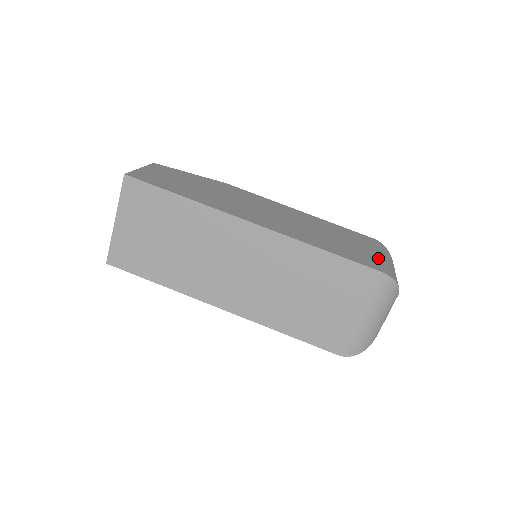
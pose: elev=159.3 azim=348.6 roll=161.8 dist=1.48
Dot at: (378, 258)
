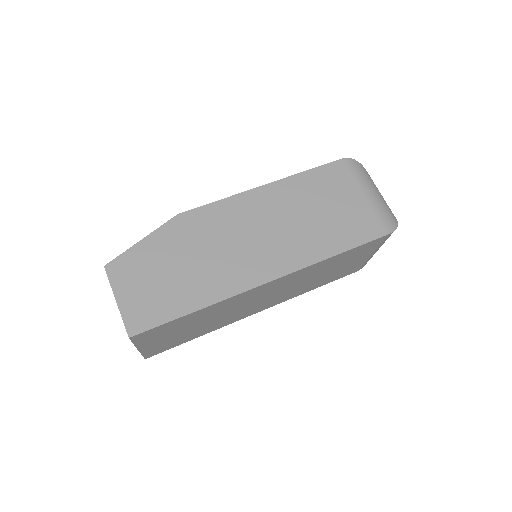
Dot at: (371, 206)
